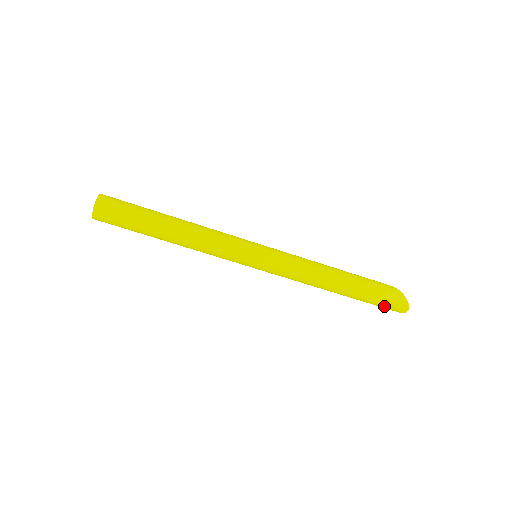
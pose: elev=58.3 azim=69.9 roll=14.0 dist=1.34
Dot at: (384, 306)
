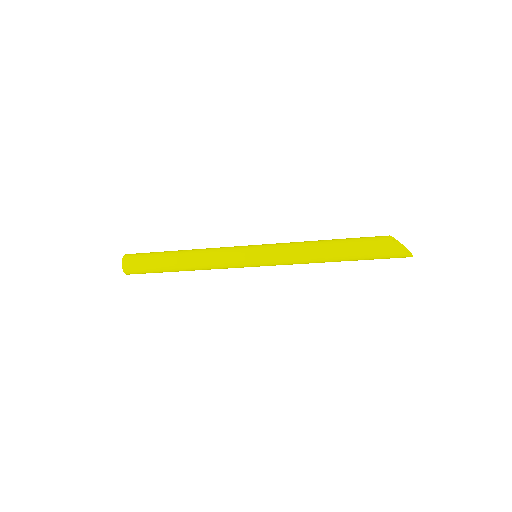
Dot at: occluded
